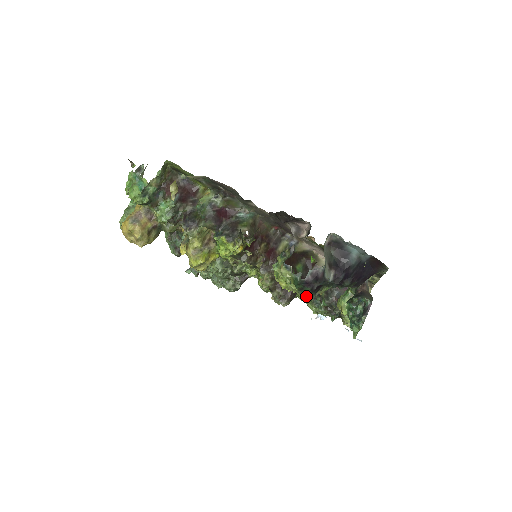
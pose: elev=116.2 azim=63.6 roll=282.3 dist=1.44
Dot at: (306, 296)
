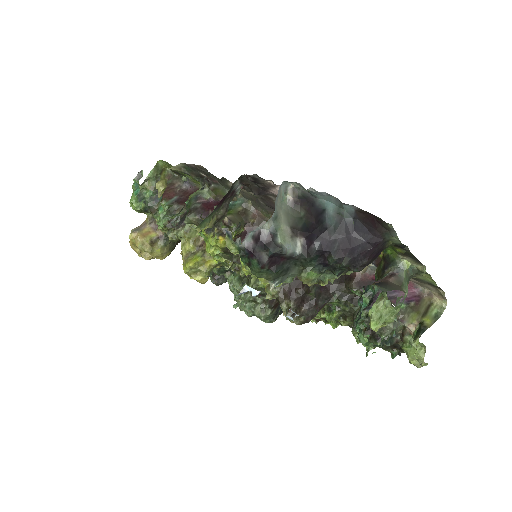
Dot at: (270, 281)
